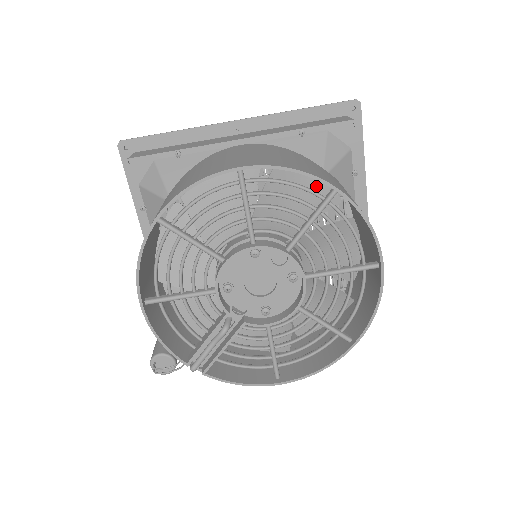
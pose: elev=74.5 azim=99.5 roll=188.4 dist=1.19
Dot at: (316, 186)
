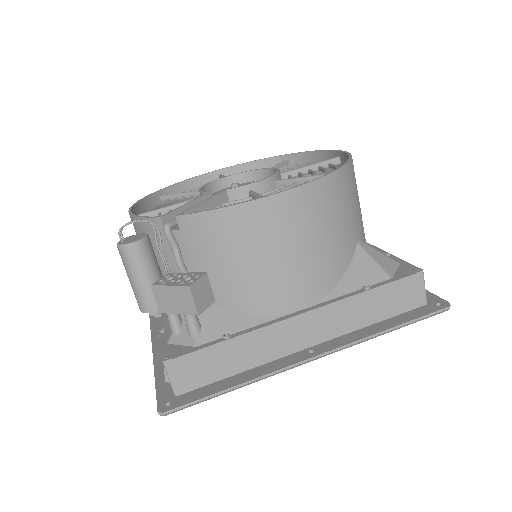
Dot at: occluded
